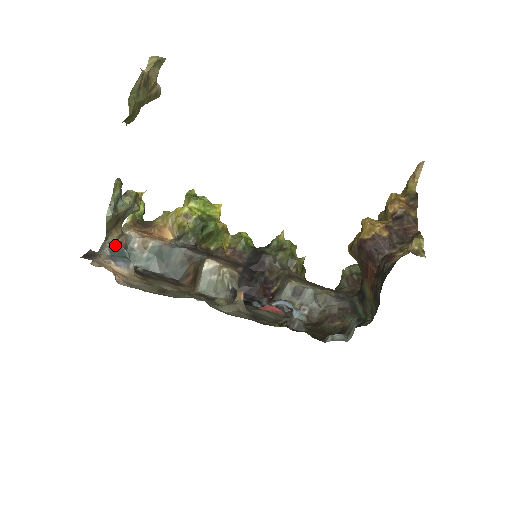
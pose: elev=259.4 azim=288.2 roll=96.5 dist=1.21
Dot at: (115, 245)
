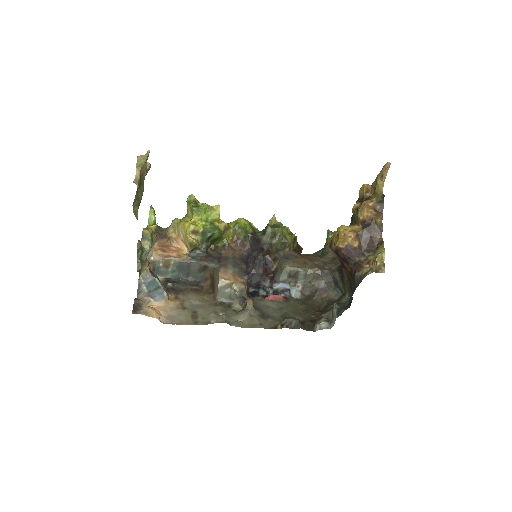
Dot at: (148, 278)
